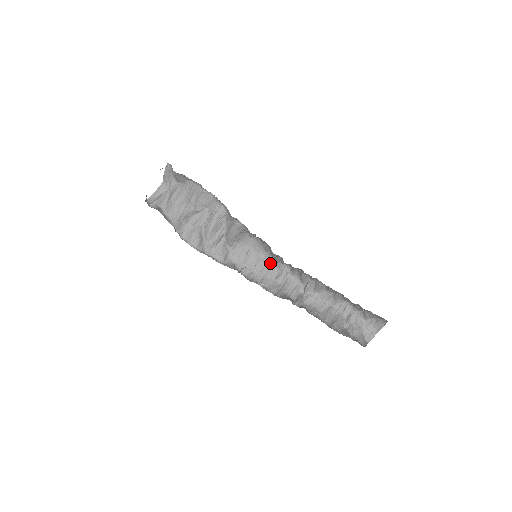
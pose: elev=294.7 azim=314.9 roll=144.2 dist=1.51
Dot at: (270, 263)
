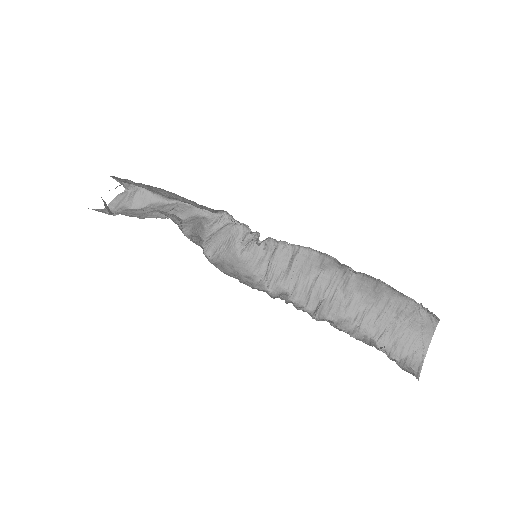
Dot at: (261, 287)
